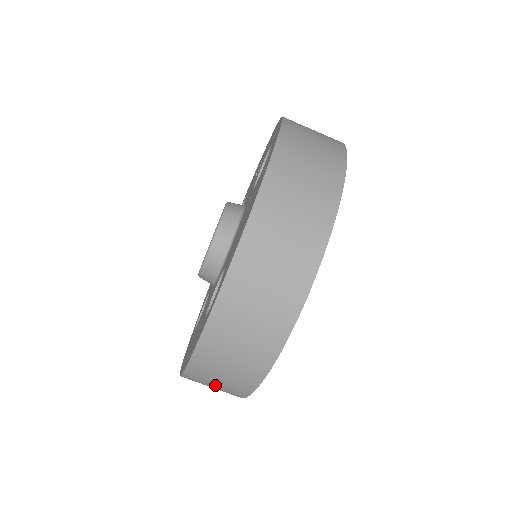
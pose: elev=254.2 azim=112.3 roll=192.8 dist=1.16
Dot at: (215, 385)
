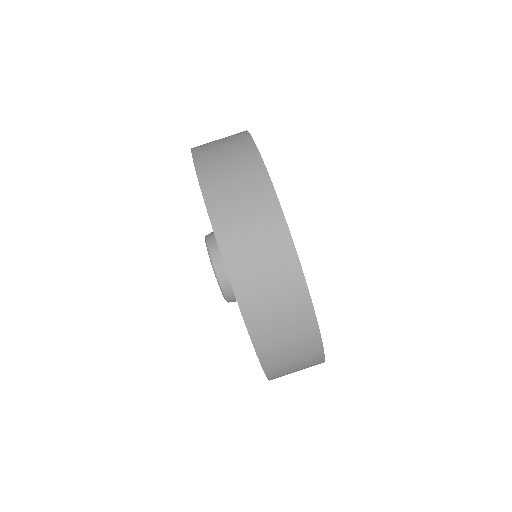
Dot at: (280, 317)
